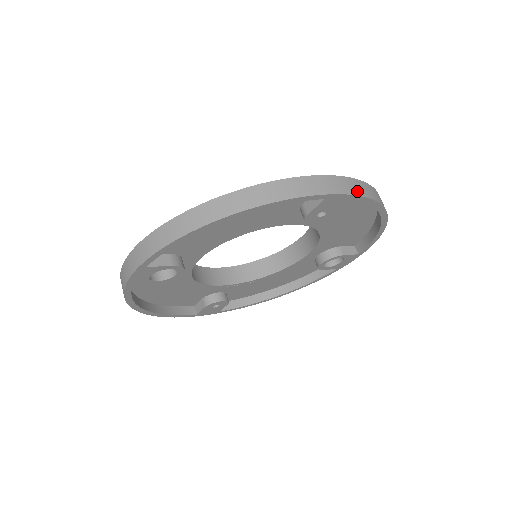
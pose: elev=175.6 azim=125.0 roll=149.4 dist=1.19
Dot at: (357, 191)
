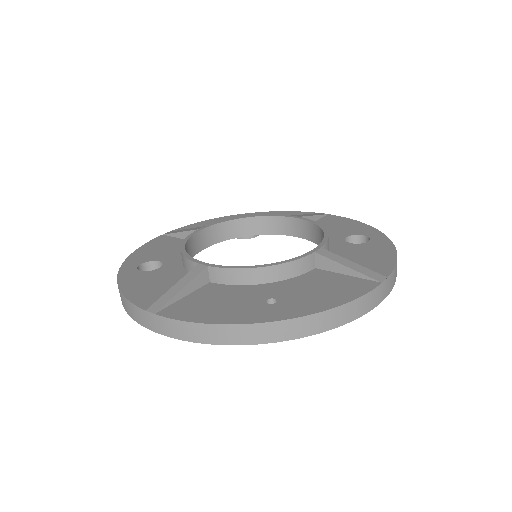
Dot at: (302, 332)
